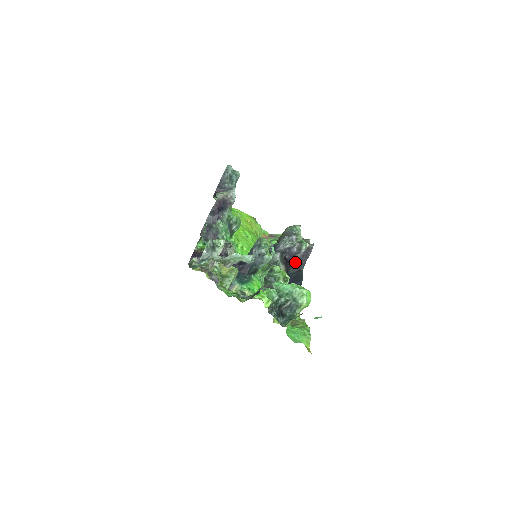
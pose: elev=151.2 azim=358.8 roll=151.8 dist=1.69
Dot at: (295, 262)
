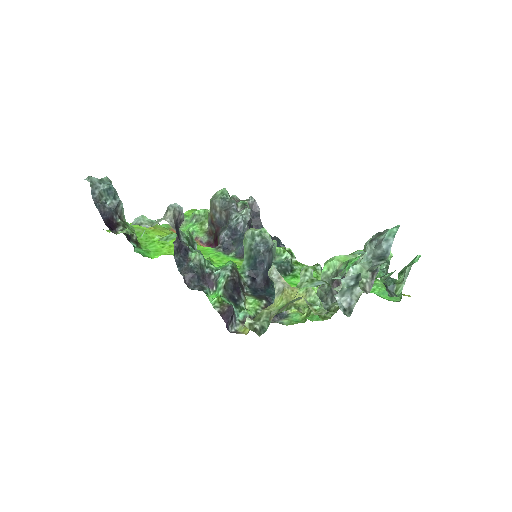
Dot at: occluded
